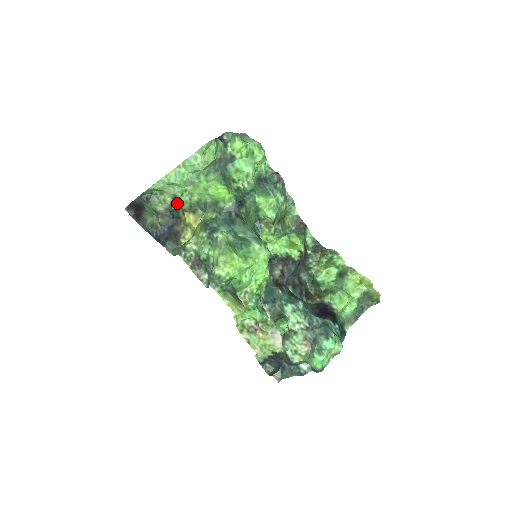
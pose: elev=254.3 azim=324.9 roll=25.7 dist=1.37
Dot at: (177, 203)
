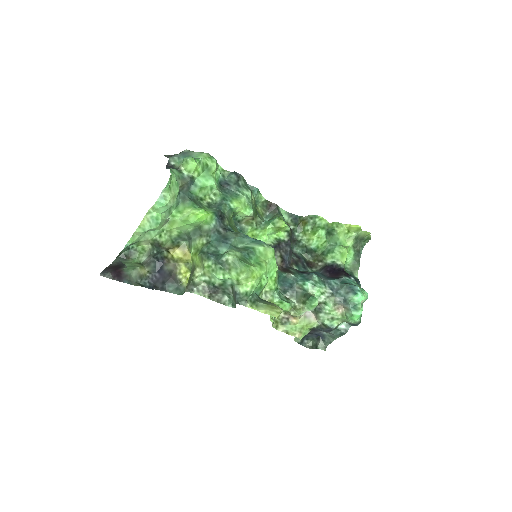
Dot at: (158, 246)
